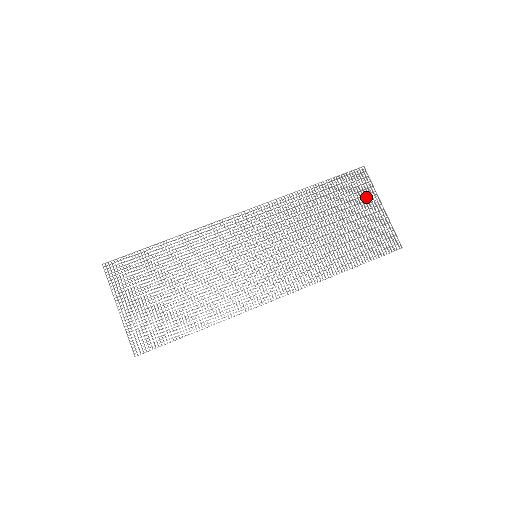
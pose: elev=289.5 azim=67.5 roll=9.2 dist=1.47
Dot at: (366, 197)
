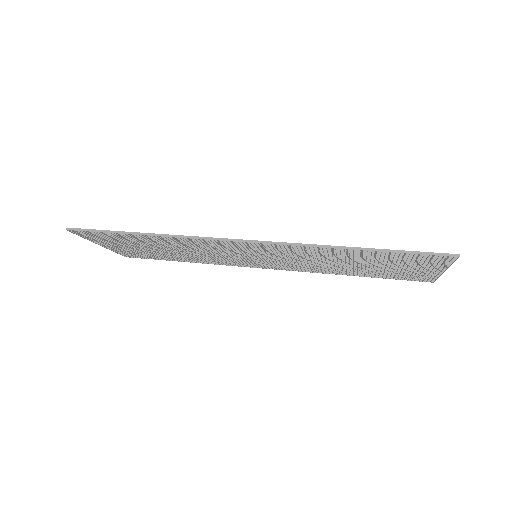
Dot at: occluded
